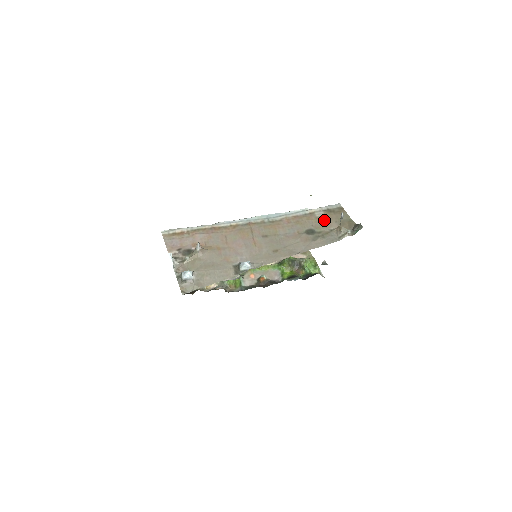
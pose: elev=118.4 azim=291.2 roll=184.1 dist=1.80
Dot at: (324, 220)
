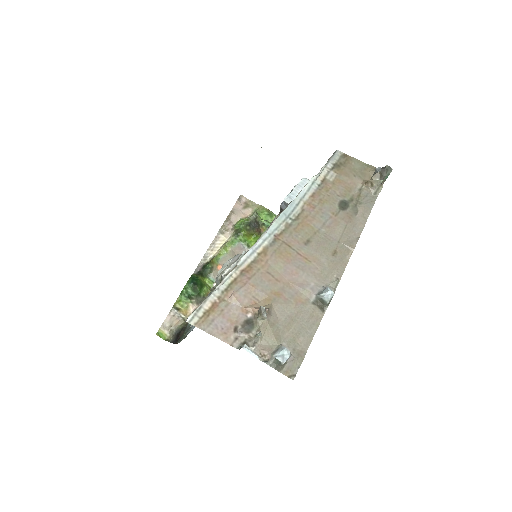
Dot at: (343, 181)
